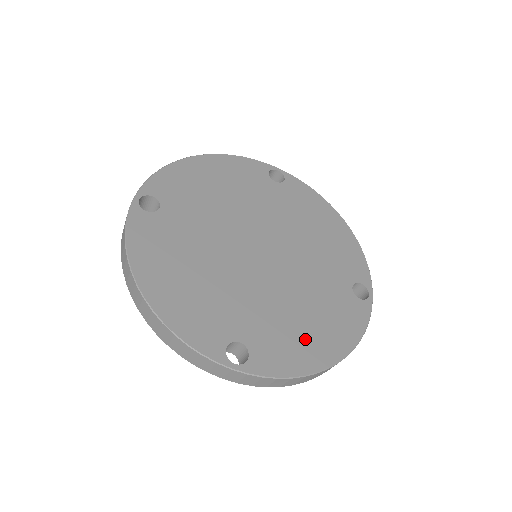
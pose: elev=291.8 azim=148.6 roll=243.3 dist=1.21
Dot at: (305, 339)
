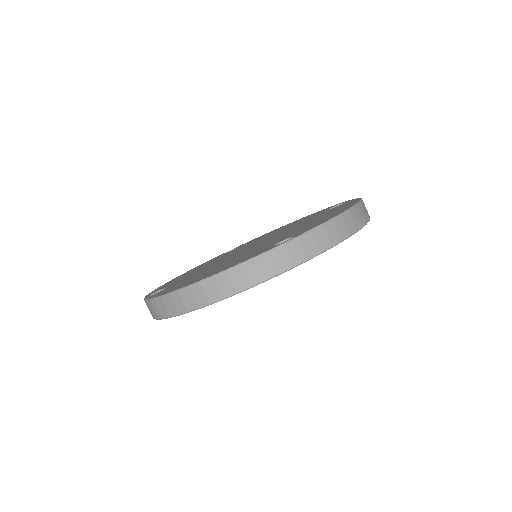
Dot at: (194, 279)
